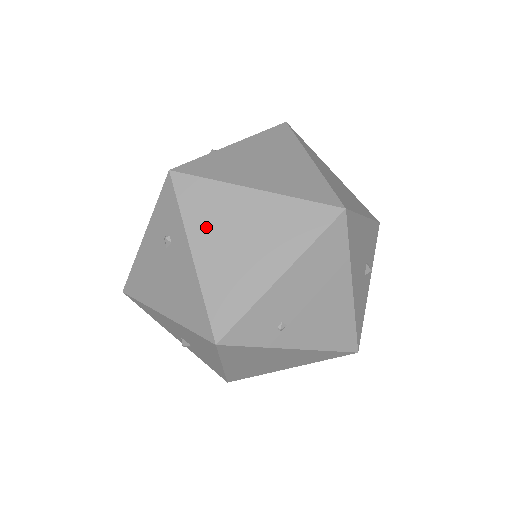
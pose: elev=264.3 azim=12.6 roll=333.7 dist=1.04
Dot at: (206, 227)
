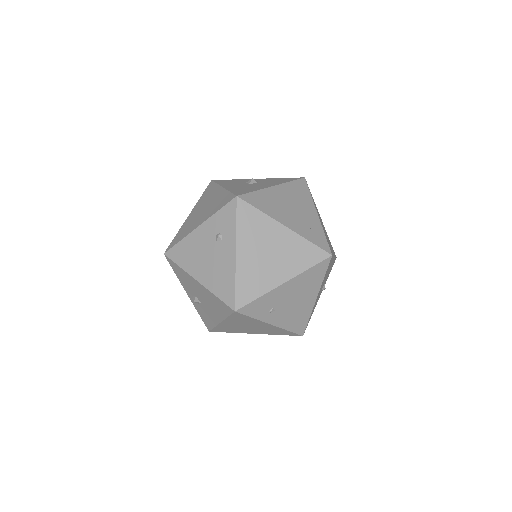
Dot at: (249, 239)
